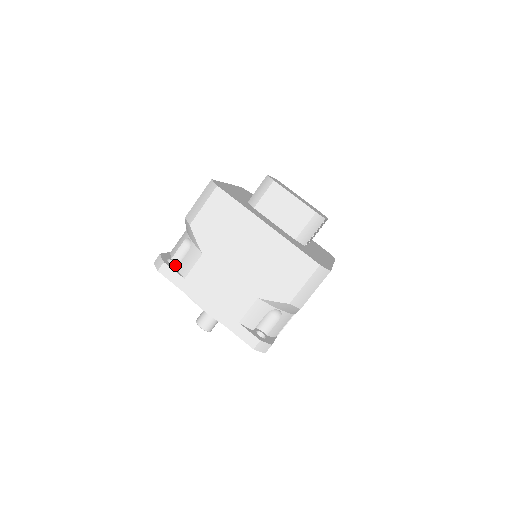
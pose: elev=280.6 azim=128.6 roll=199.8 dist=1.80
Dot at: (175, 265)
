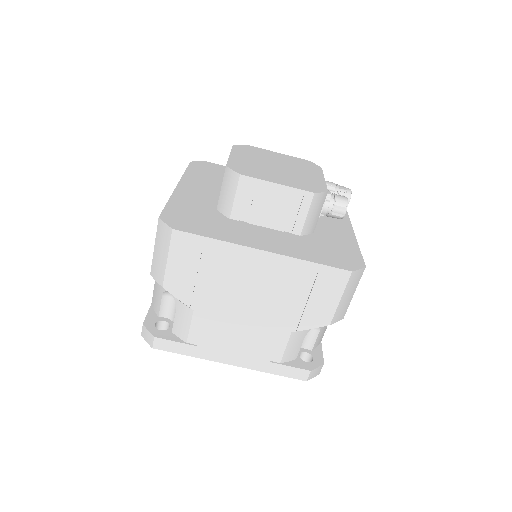
Dot at: occluded
